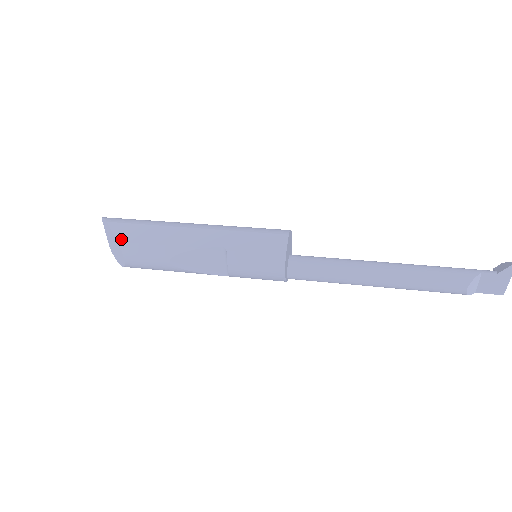
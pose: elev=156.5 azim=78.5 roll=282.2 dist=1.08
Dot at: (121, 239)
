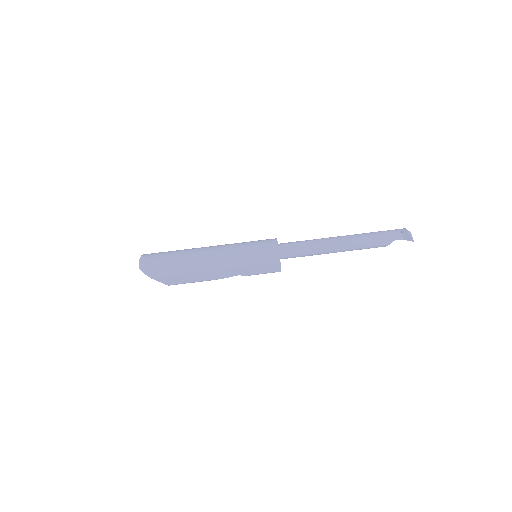
Dot at: (169, 284)
